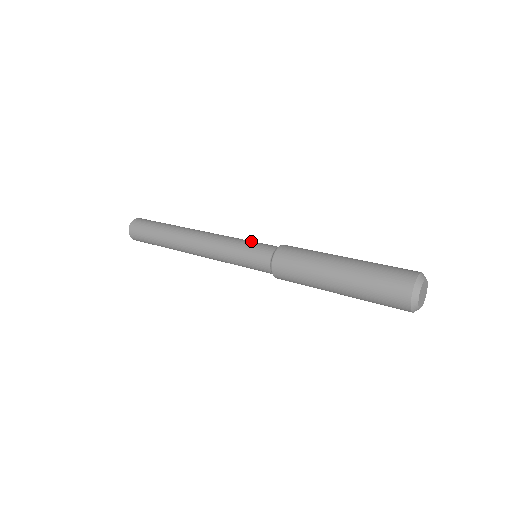
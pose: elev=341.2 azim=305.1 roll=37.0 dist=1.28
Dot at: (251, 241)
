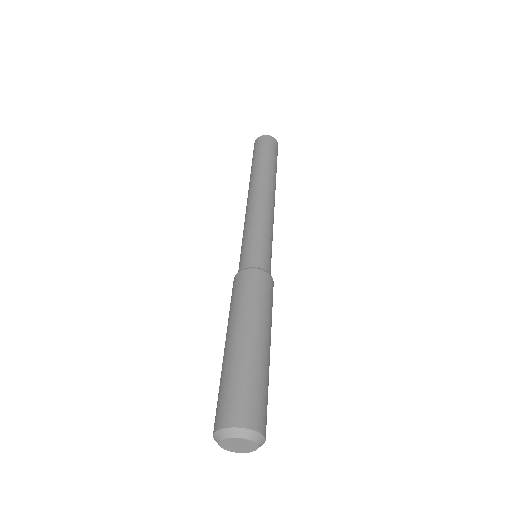
Dot at: (255, 239)
